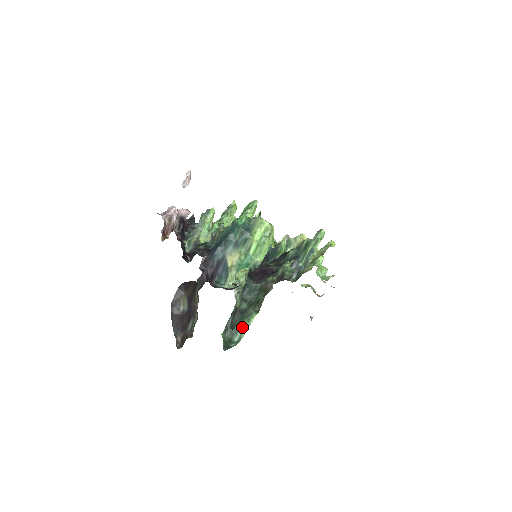
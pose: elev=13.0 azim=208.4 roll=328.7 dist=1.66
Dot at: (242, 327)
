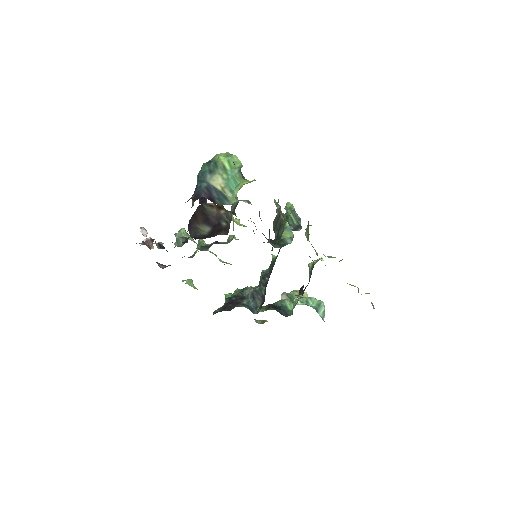
Dot at: (285, 236)
